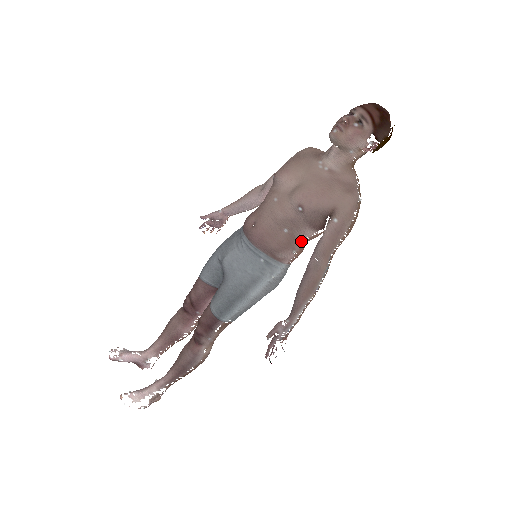
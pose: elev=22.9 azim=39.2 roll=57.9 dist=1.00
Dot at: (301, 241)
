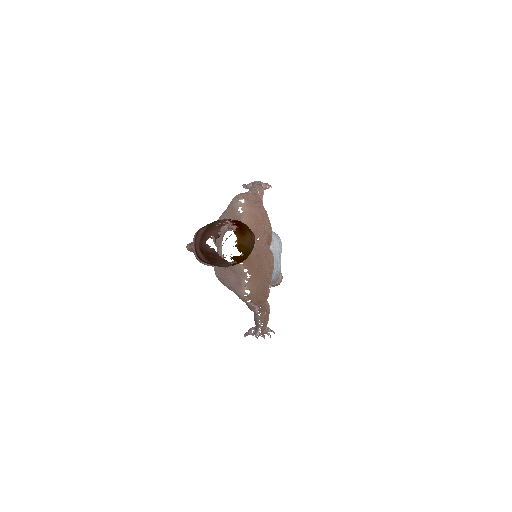
Dot at: occluded
